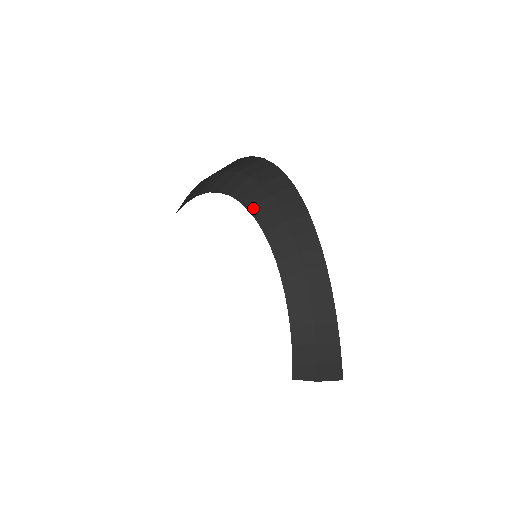
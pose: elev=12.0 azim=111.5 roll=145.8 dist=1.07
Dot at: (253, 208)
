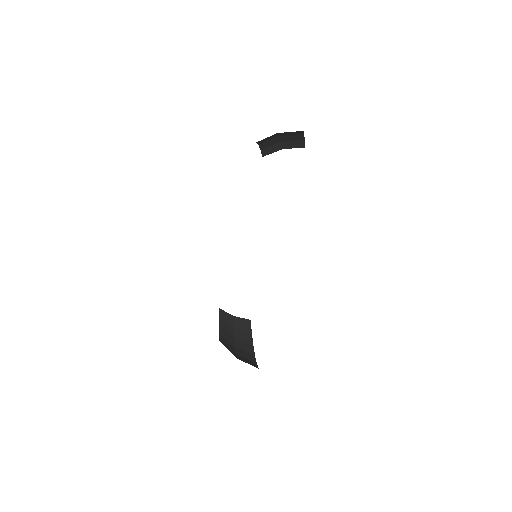
Dot at: occluded
